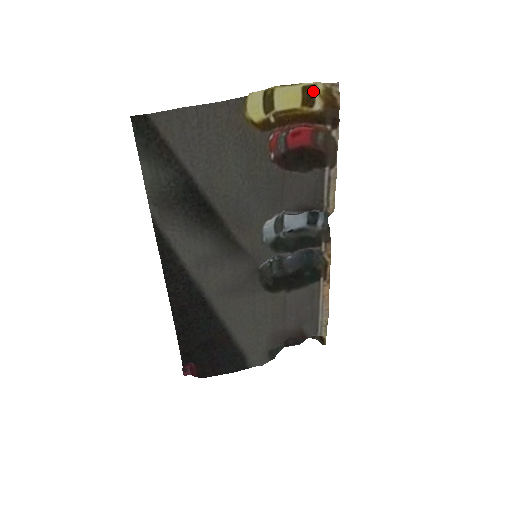
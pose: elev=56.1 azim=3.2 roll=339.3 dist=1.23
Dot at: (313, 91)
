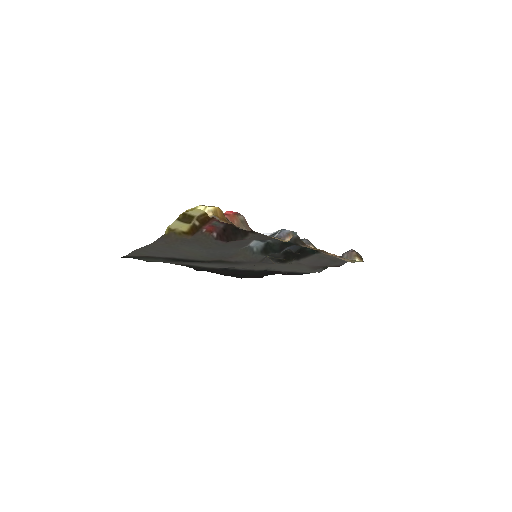
Dot at: (210, 206)
